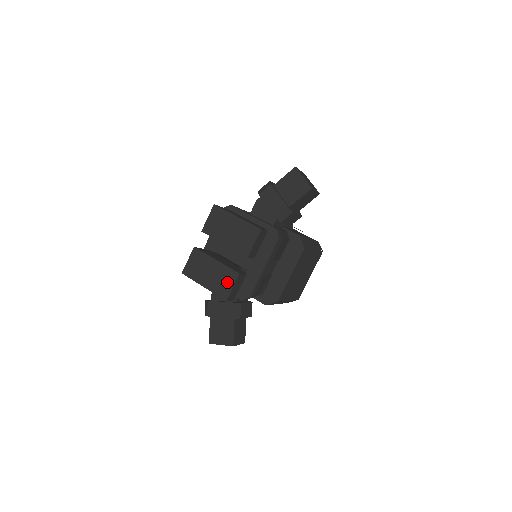
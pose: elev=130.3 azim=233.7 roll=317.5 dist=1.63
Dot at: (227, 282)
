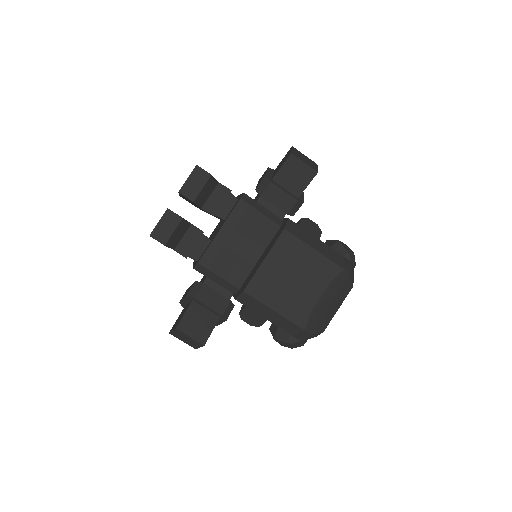
Dot at: occluded
